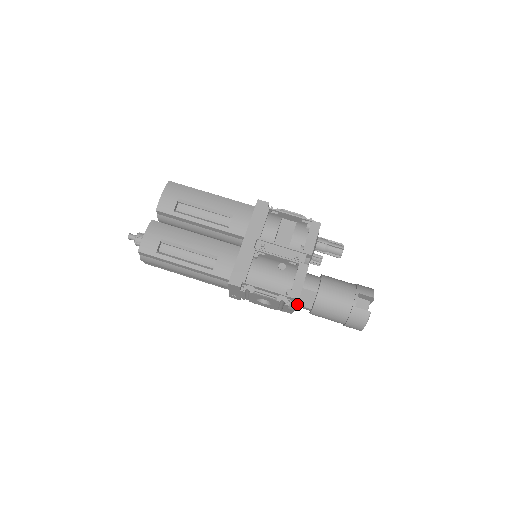
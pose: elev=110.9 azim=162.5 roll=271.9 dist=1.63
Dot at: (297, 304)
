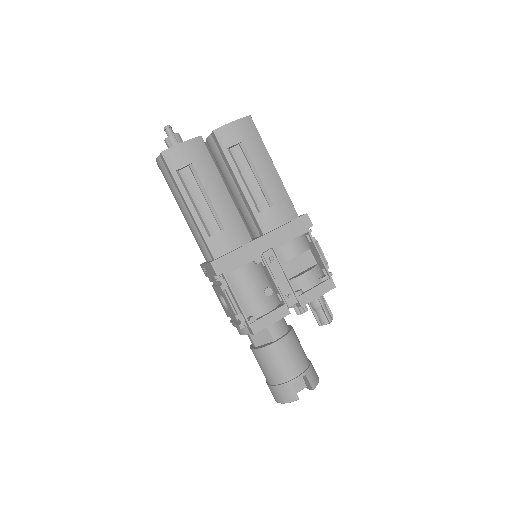
Dot at: occluded
